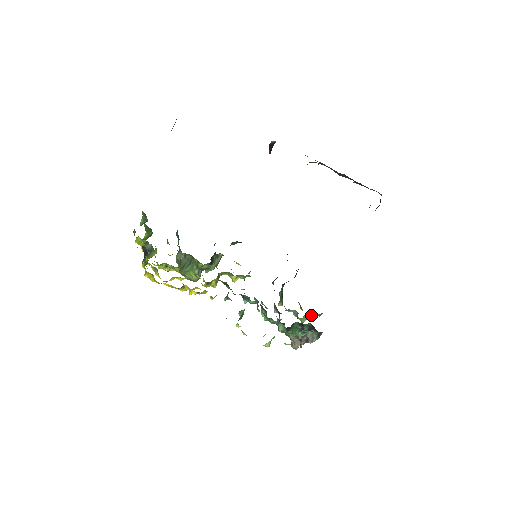
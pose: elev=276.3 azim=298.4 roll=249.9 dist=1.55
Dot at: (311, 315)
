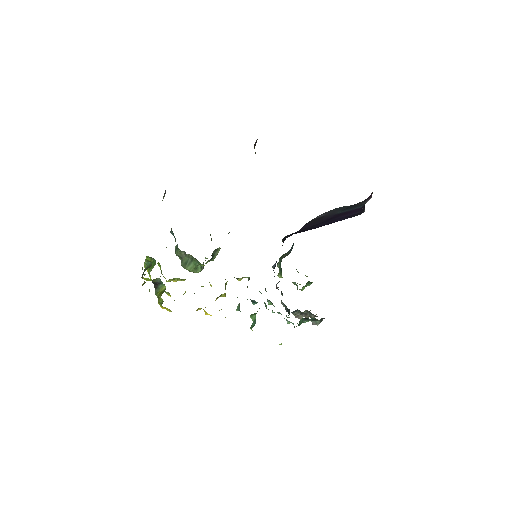
Dot at: (309, 284)
